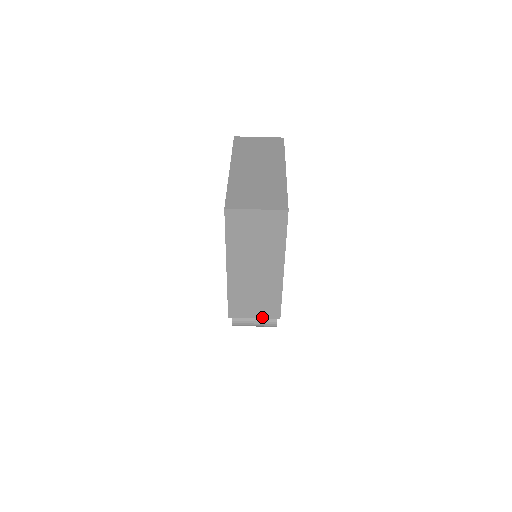
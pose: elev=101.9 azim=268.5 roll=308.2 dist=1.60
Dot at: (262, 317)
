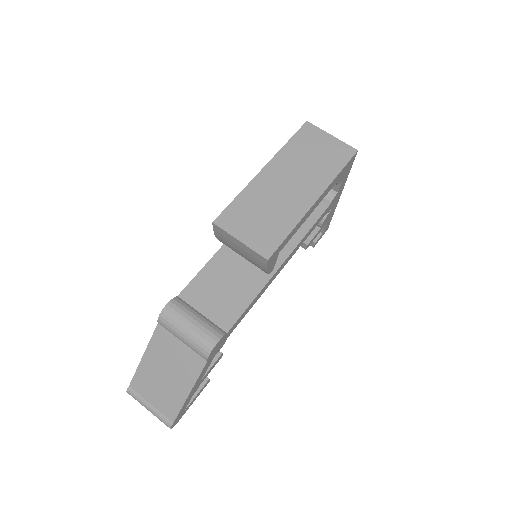
Dot at: (249, 245)
